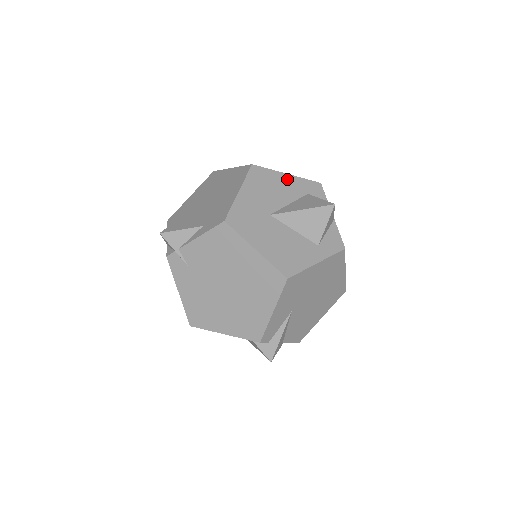
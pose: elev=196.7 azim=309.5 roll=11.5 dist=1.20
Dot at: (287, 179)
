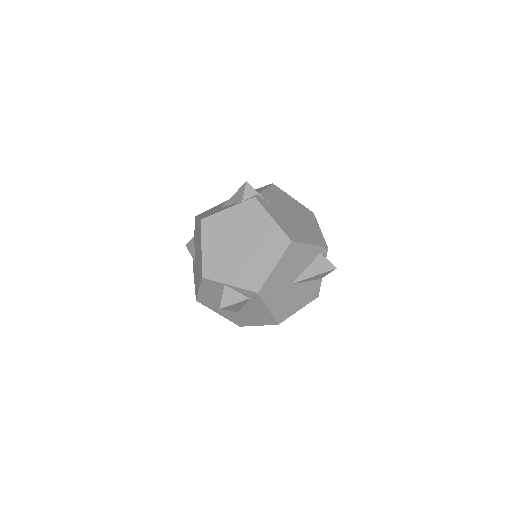
Dot at: occluded
